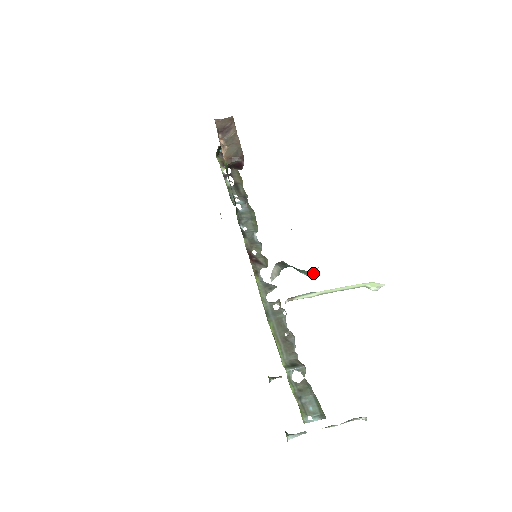
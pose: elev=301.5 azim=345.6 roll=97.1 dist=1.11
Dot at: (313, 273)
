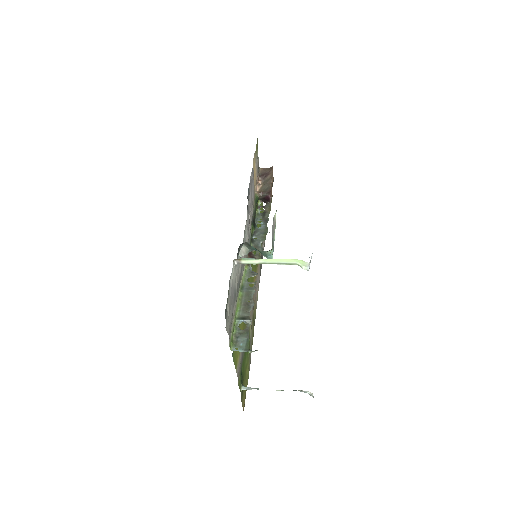
Dot at: (271, 257)
